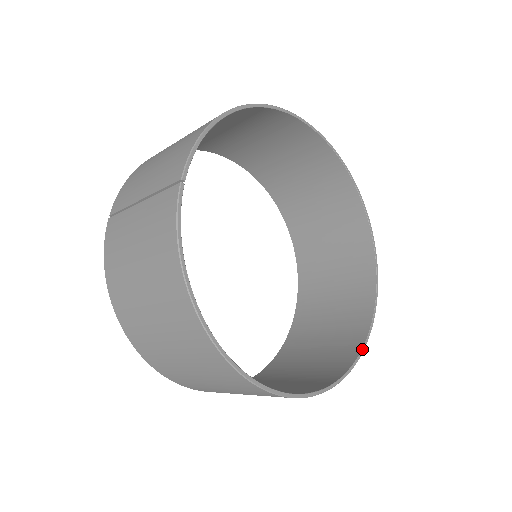
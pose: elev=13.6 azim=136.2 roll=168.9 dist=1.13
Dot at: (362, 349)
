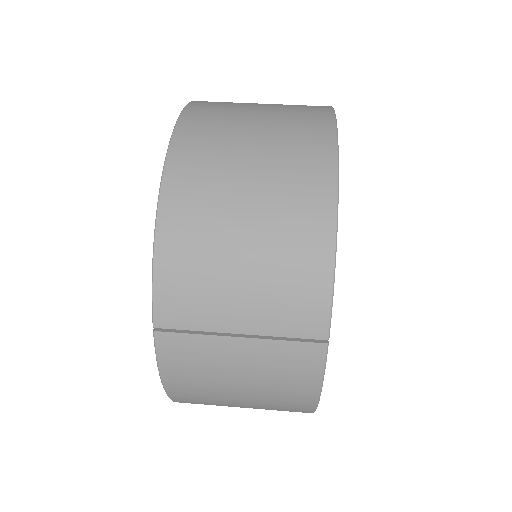
Dot at: occluded
